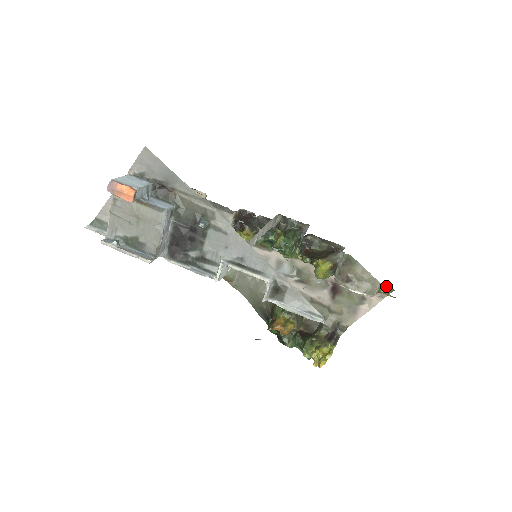
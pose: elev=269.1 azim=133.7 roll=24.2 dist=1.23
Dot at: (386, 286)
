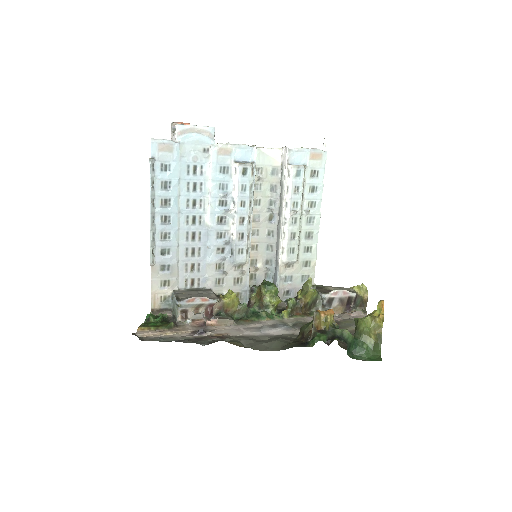
Dot at: occluded
